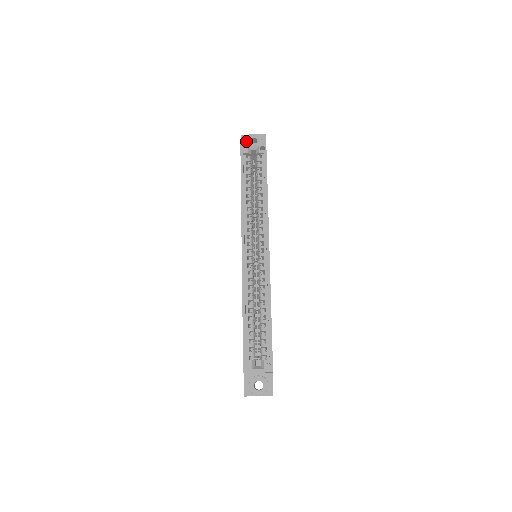
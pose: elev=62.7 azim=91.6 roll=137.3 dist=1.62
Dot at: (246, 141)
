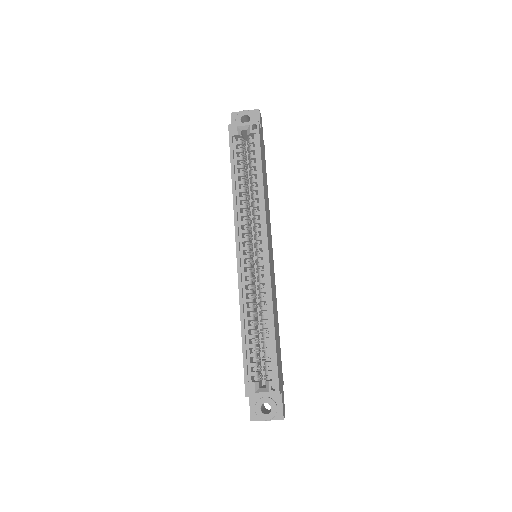
Dot at: (236, 120)
